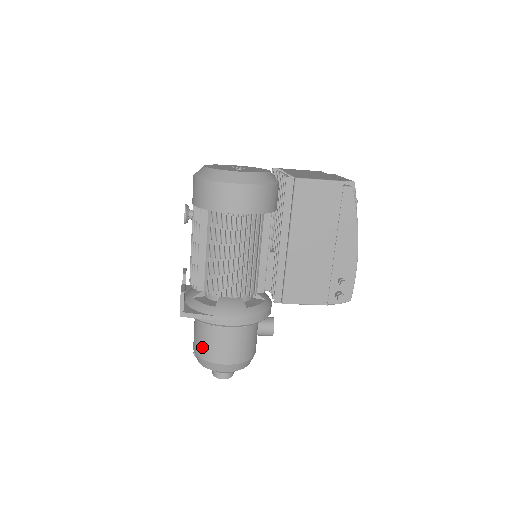
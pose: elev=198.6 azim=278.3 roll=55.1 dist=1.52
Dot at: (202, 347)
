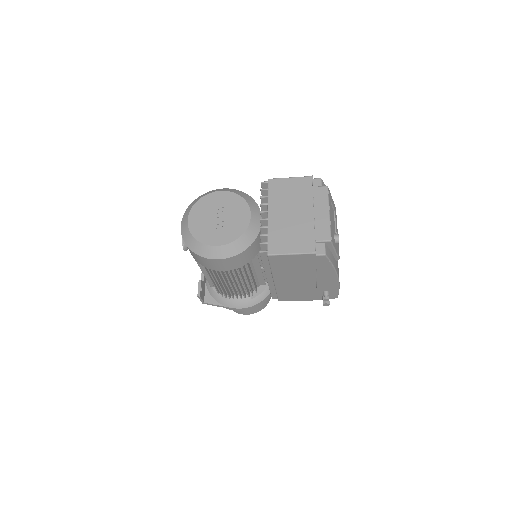
Dot at: occluded
